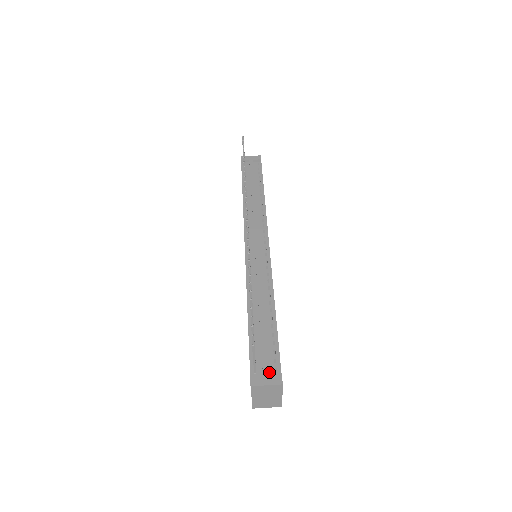
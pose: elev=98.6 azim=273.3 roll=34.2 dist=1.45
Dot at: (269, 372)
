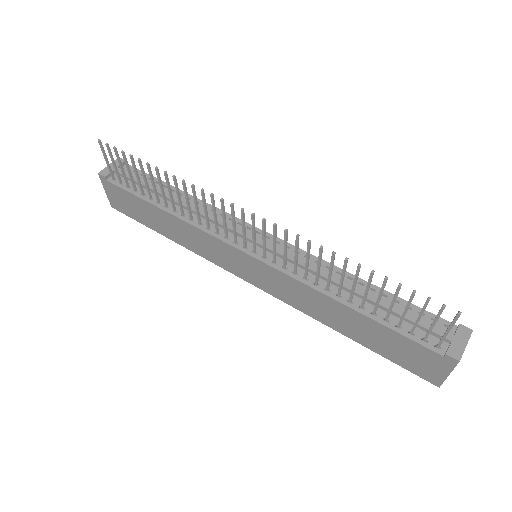
Dot at: occluded
